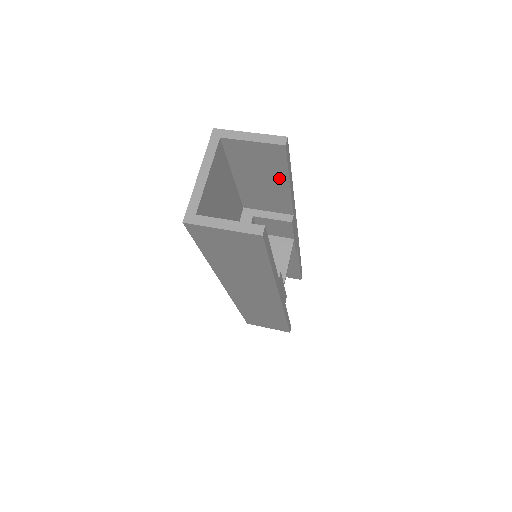
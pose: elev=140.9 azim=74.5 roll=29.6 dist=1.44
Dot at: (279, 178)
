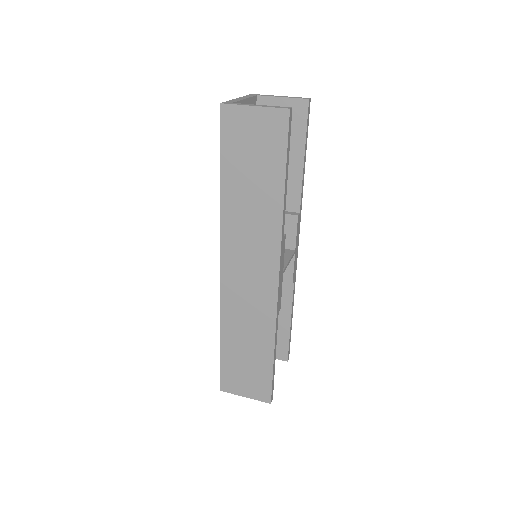
Dot at: (296, 150)
